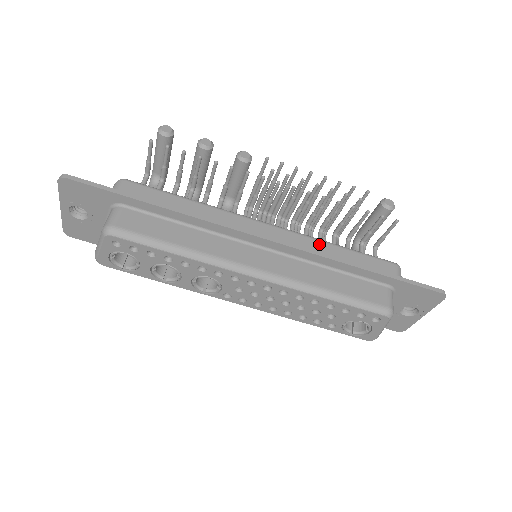
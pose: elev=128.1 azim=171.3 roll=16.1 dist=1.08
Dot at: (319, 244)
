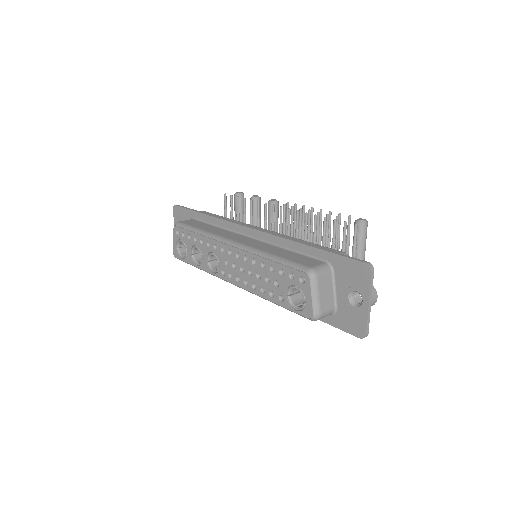
Dot at: (289, 237)
